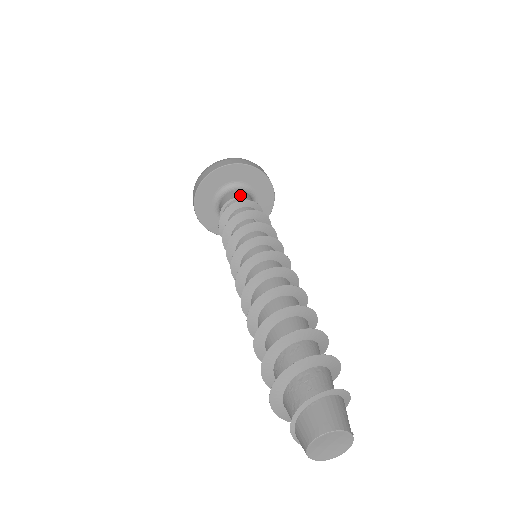
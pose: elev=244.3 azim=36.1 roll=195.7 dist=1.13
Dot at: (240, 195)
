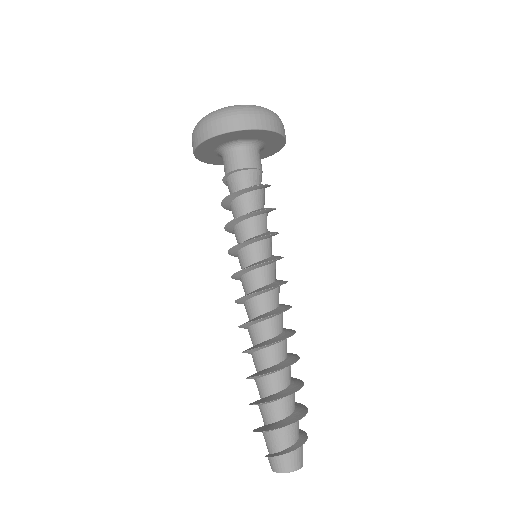
Dot at: (259, 163)
